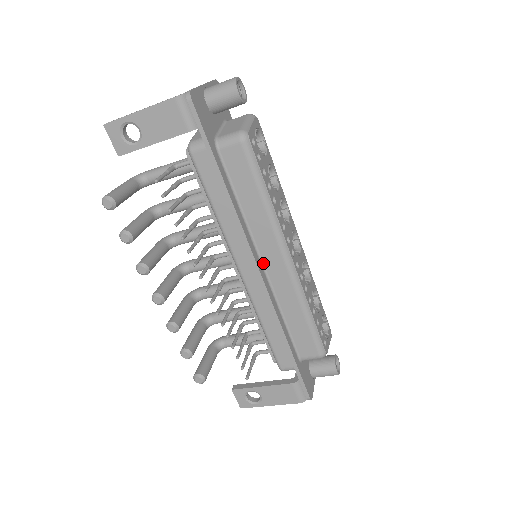
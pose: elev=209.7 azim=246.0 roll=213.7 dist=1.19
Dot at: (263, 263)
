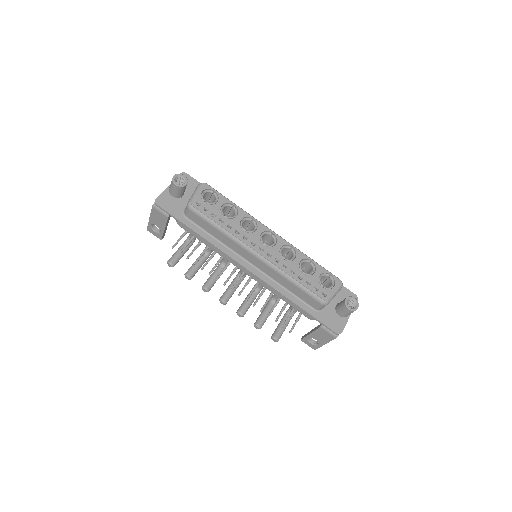
Dot at: (250, 262)
